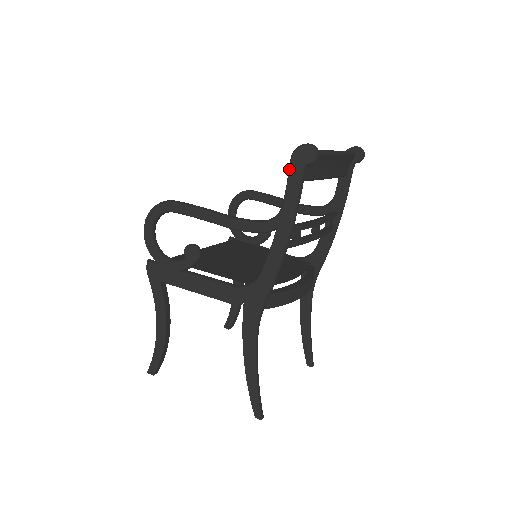
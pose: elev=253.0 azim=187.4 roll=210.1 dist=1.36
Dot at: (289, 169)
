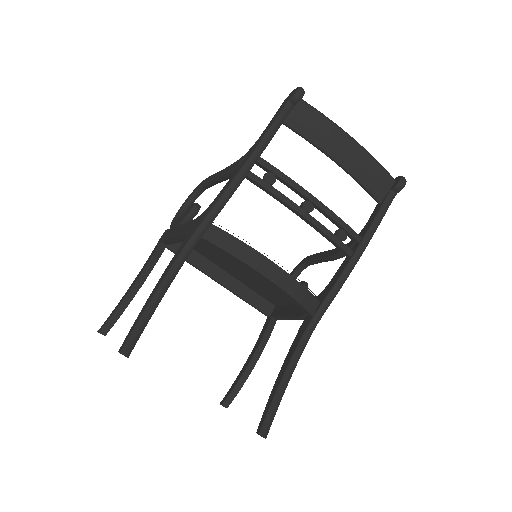
Dot at: (278, 110)
